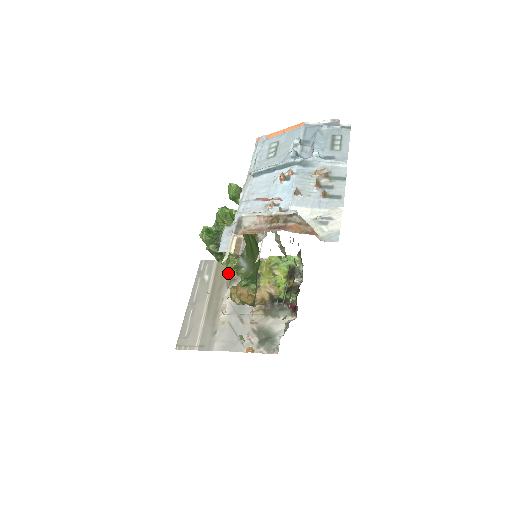
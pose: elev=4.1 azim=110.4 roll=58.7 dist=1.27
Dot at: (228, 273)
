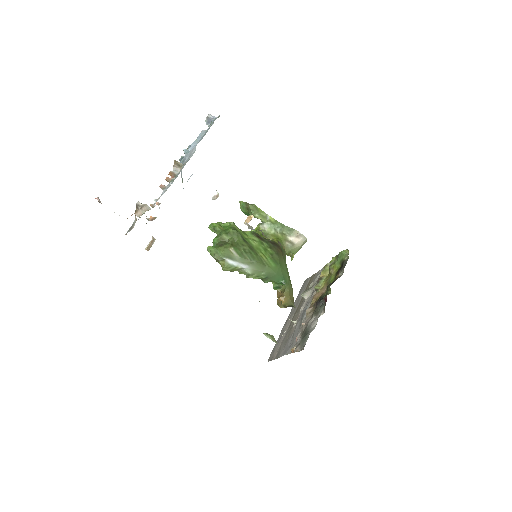
Dot at: occluded
